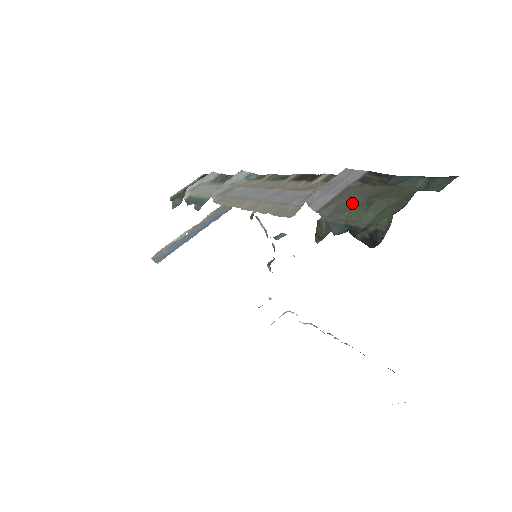
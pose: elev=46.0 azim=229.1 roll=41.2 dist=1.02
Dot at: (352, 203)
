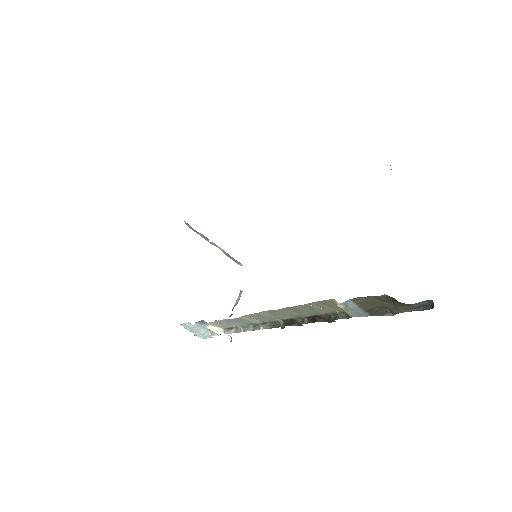
Dot at: occluded
